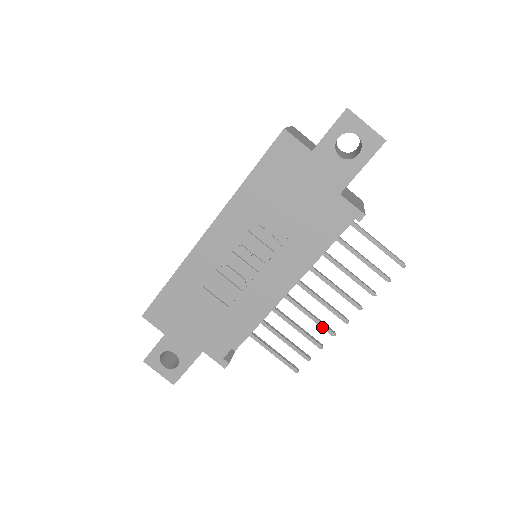
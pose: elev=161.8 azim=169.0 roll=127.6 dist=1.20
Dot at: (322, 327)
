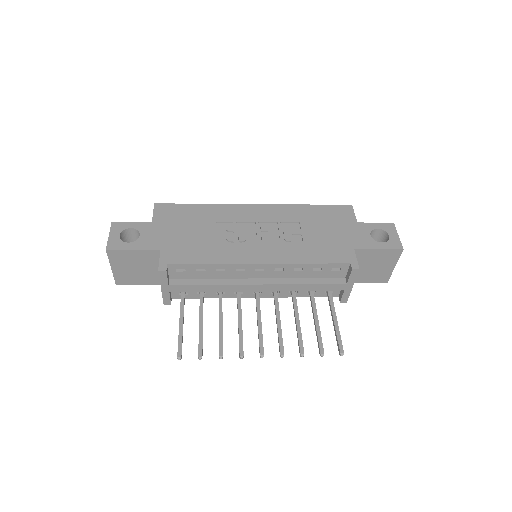
Dot at: (240, 342)
